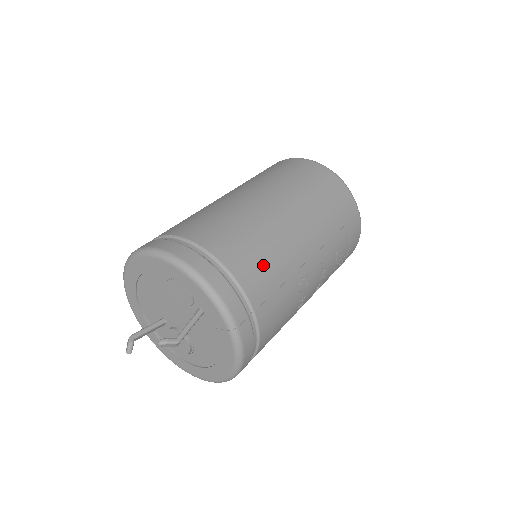
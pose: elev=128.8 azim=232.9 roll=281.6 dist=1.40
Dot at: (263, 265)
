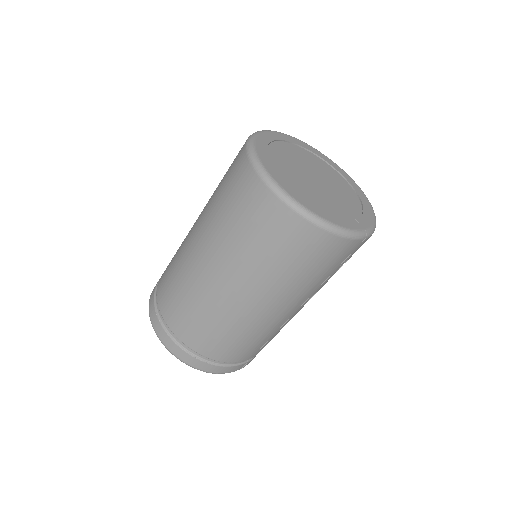
Dot at: (249, 346)
